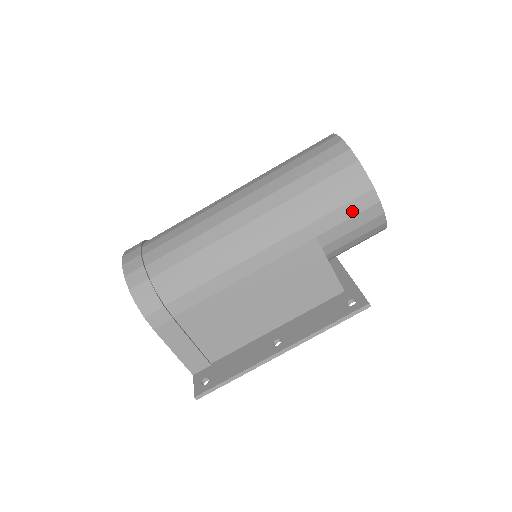
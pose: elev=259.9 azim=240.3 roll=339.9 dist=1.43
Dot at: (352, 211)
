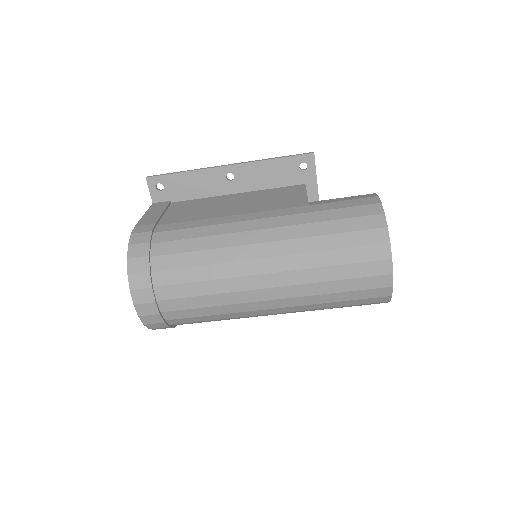
Dot at: occluded
